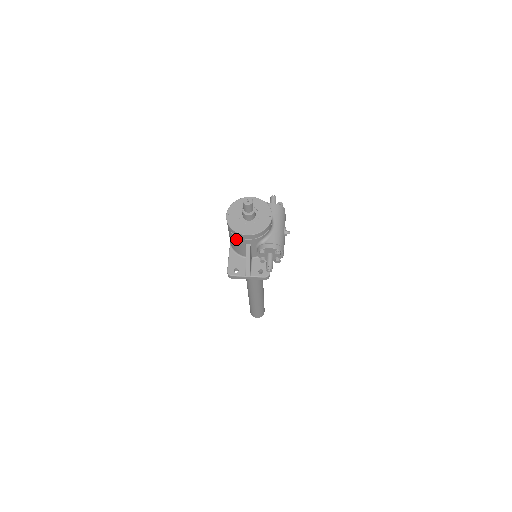
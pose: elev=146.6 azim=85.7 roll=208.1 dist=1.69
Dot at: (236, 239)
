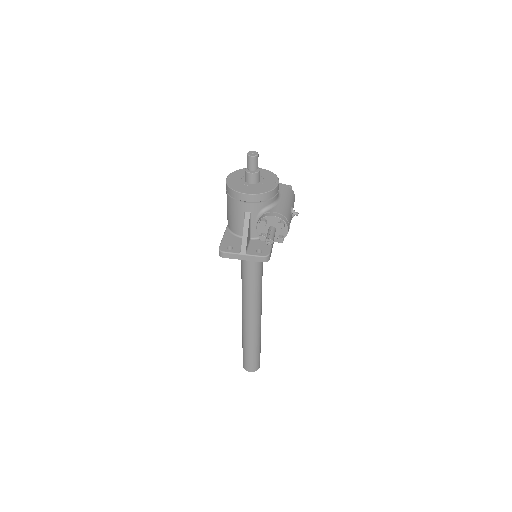
Dot at: (234, 205)
